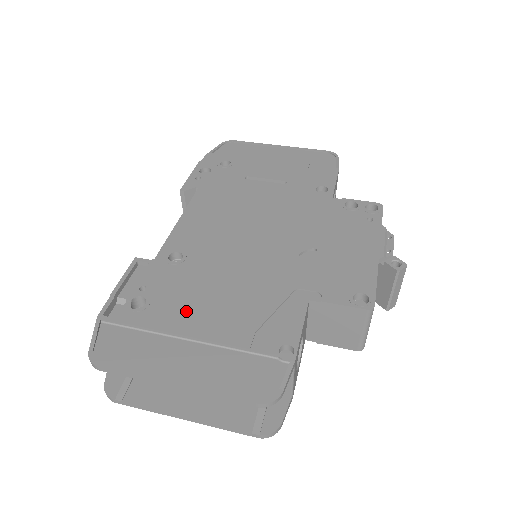
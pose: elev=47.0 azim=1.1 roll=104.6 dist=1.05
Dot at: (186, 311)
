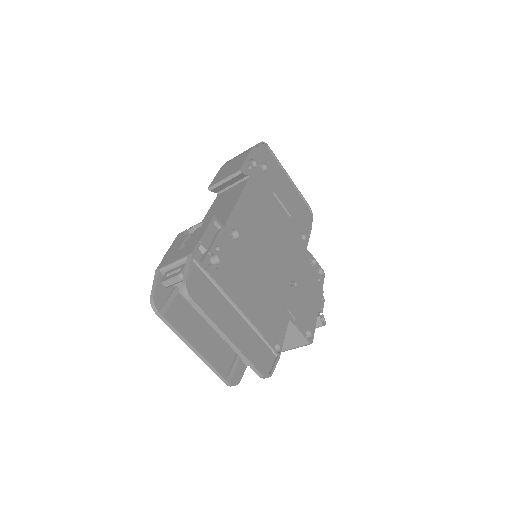
Dot at: (239, 286)
